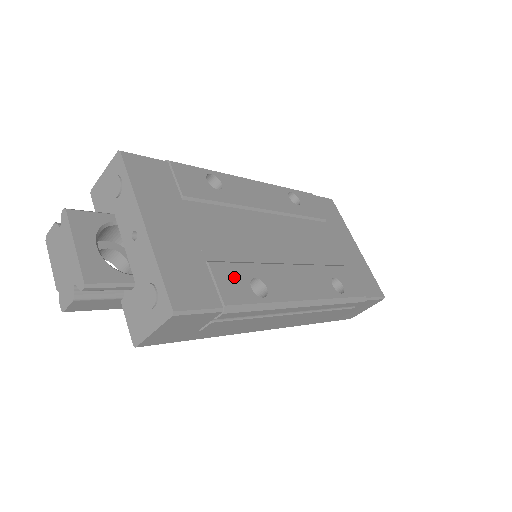
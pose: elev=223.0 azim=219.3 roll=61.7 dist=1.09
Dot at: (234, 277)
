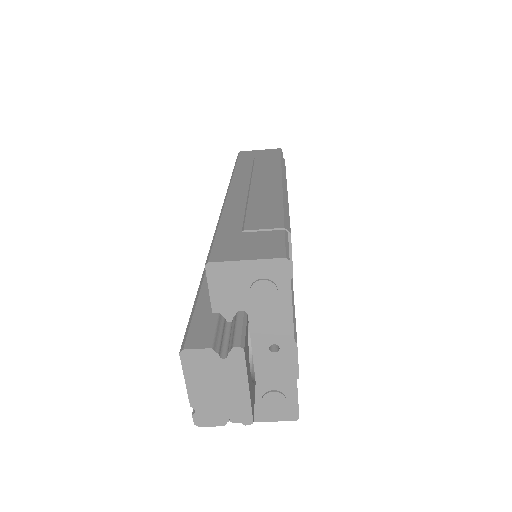
Dot at: occluded
